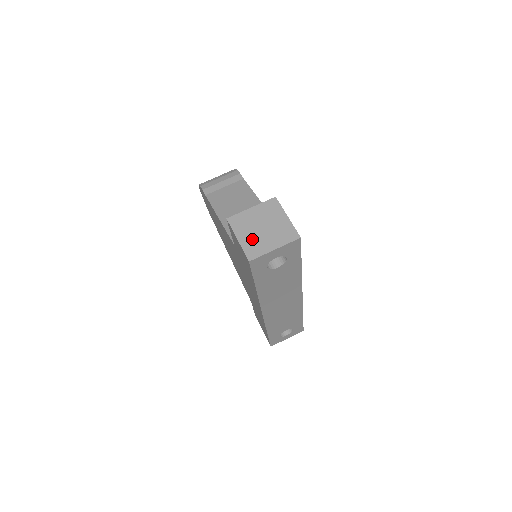
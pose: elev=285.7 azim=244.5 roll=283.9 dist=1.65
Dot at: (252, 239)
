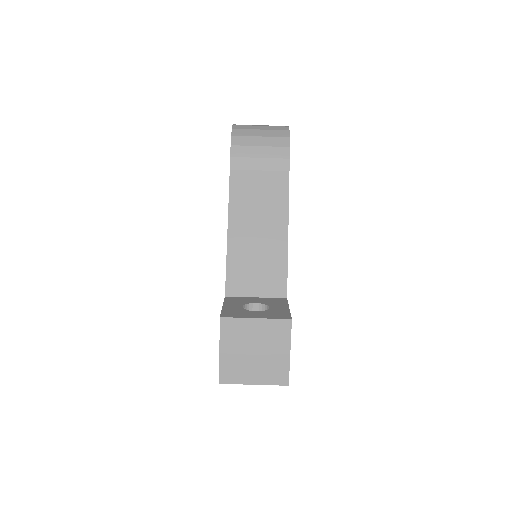
Dot at: (236, 360)
